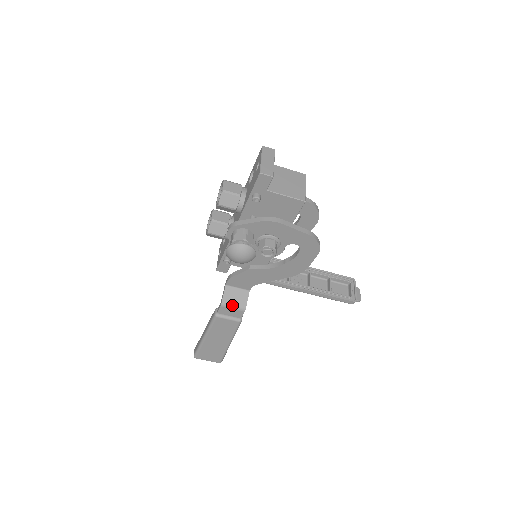
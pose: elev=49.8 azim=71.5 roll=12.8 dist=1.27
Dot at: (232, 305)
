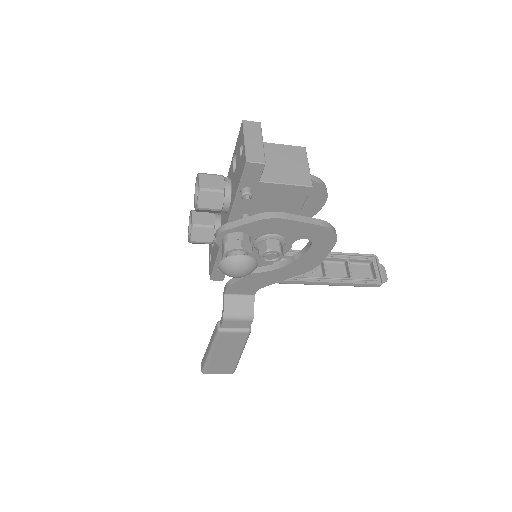
Dot at: (236, 316)
